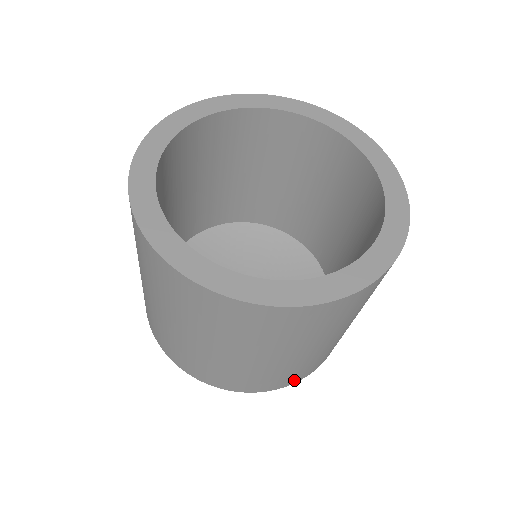
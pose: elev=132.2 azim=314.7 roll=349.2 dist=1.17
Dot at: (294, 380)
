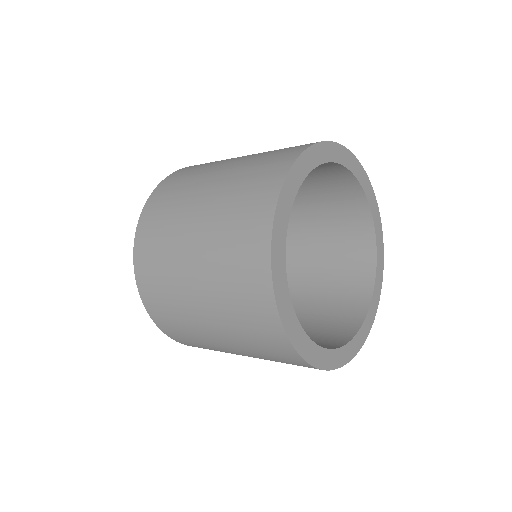
Dot at: occluded
